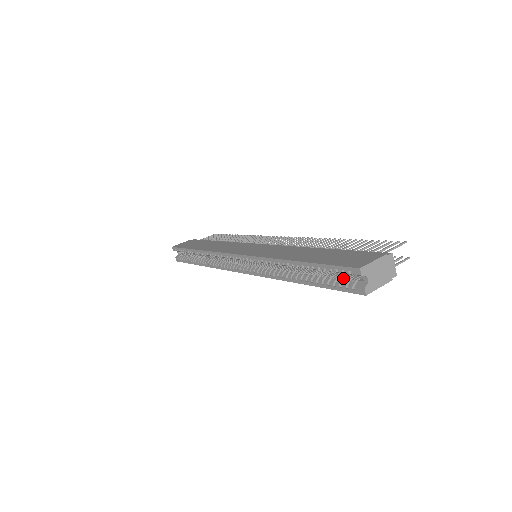
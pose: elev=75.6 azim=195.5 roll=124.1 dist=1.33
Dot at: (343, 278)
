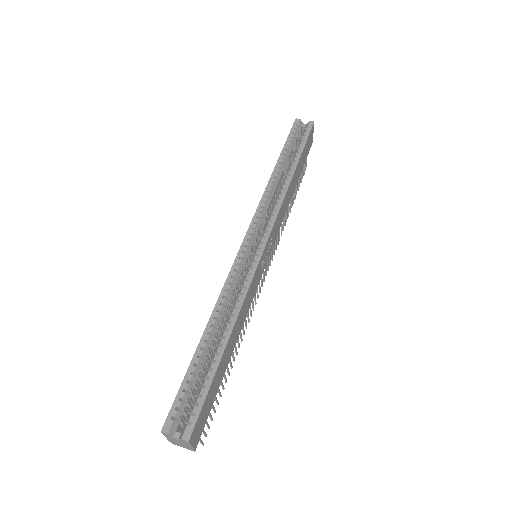
Dot at: (300, 139)
